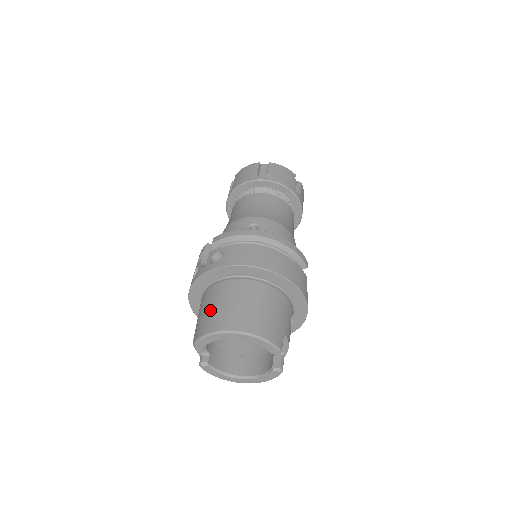
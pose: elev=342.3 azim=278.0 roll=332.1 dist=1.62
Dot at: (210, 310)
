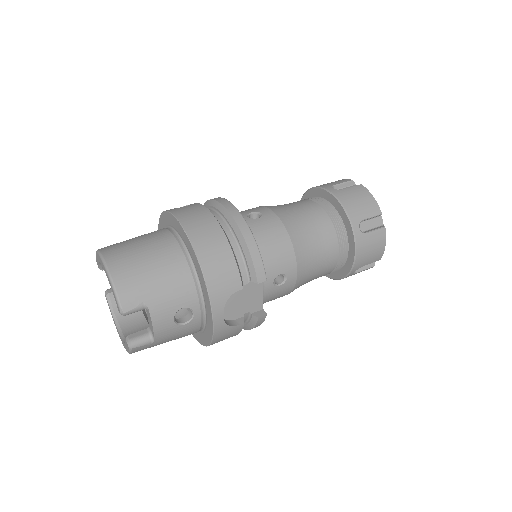
Dot at: occluded
